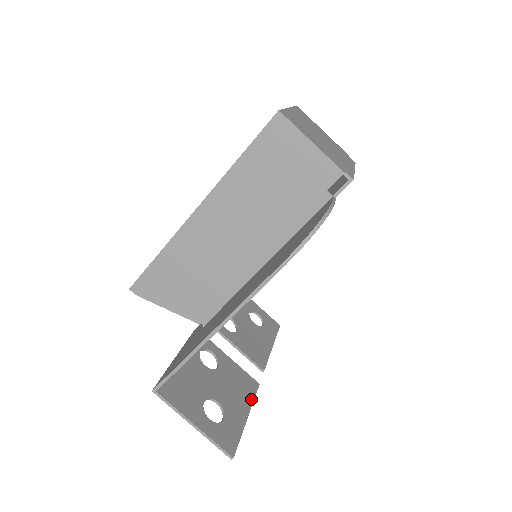
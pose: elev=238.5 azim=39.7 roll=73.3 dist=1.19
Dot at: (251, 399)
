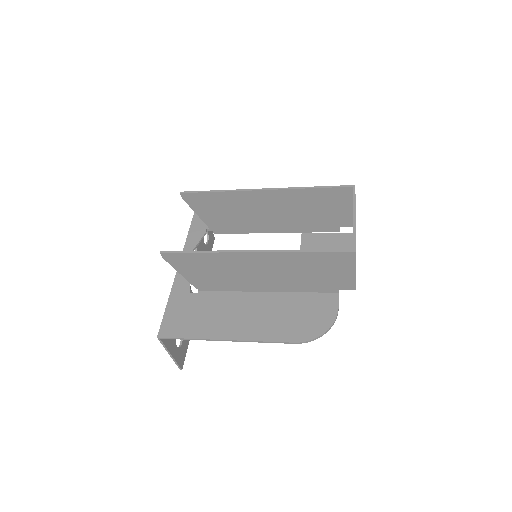
Dot at: occluded
